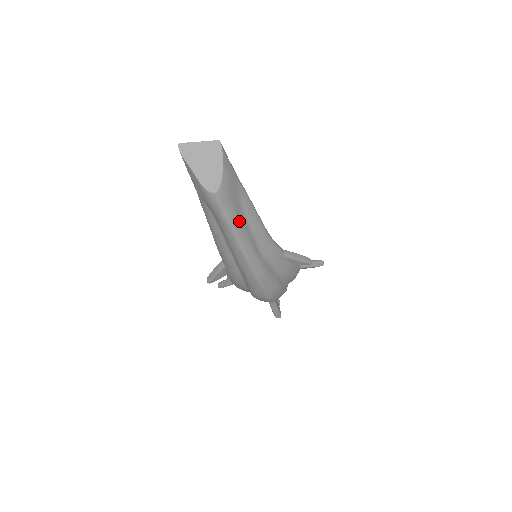
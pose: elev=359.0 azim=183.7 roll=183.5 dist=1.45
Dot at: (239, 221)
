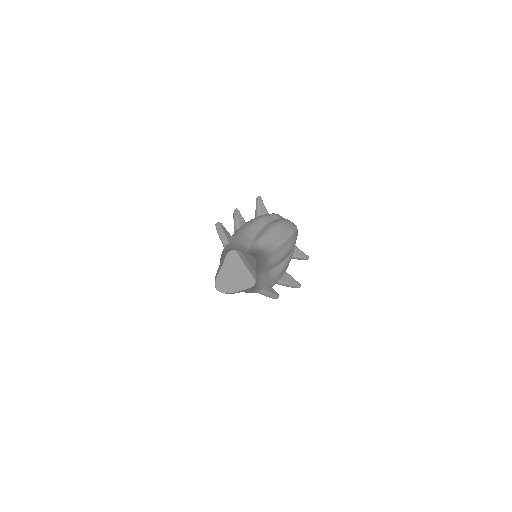
Dot at: occluded
